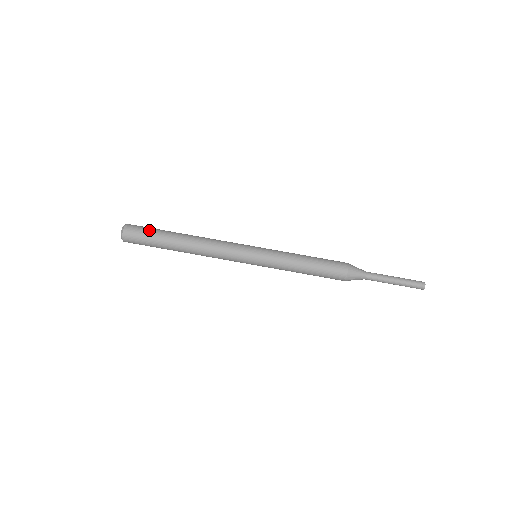
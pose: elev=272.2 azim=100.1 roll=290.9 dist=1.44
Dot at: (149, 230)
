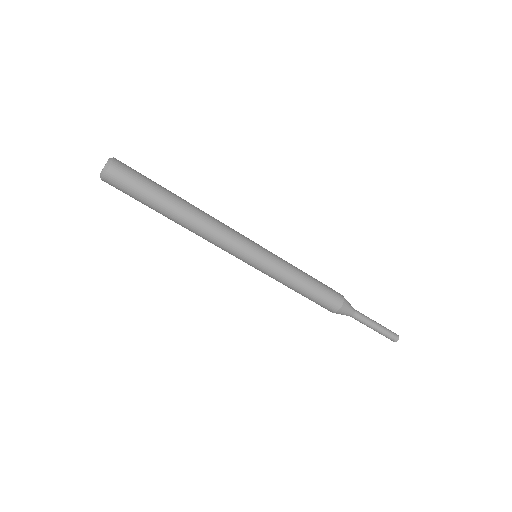
Dot at: (139, 187)
